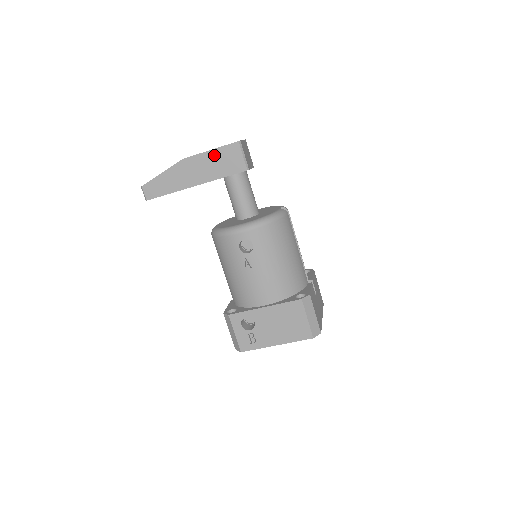
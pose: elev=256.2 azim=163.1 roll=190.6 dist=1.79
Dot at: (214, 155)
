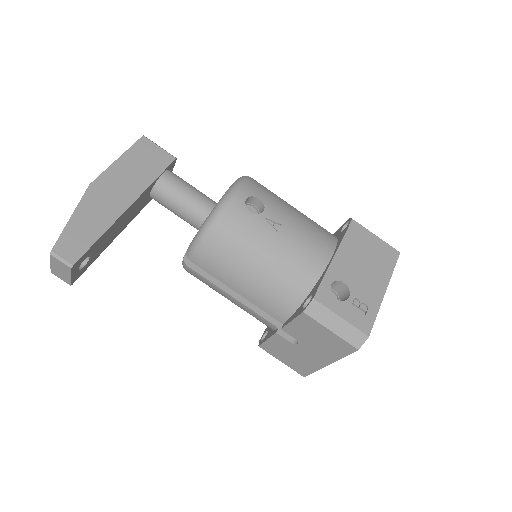
Dot at: (127, 161)
